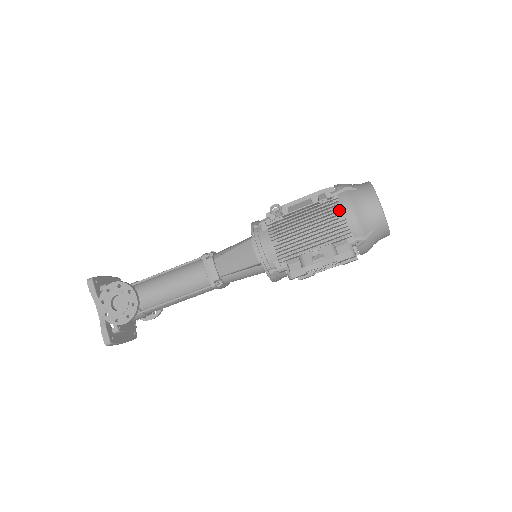
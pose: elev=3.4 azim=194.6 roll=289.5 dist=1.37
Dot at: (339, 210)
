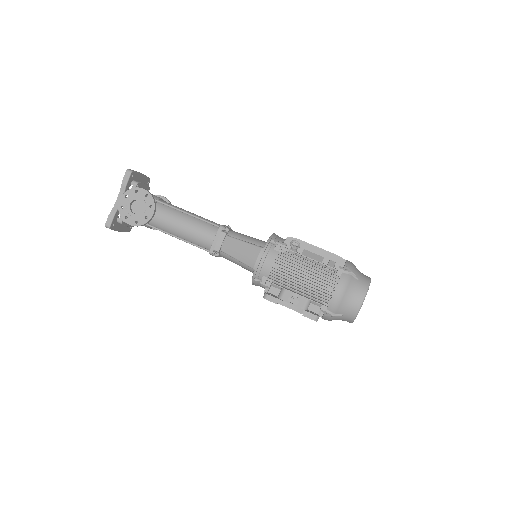
Dot at: (334, 284)
